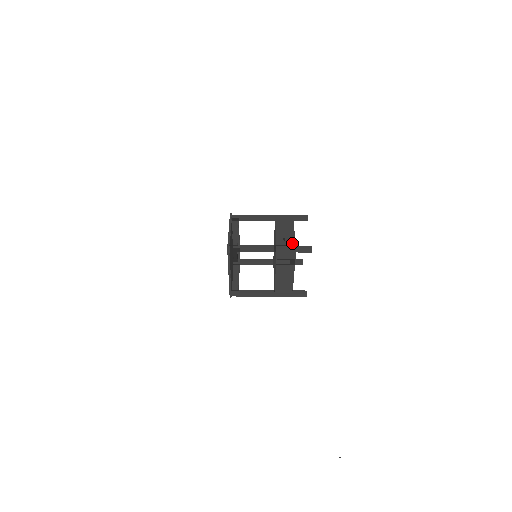
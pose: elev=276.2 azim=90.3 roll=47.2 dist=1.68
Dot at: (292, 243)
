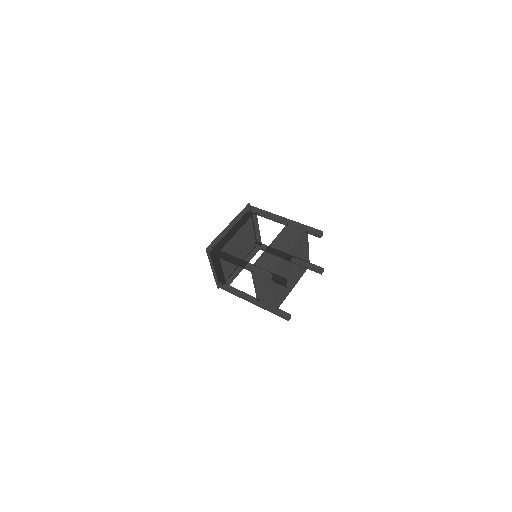
Dot at: occluded
